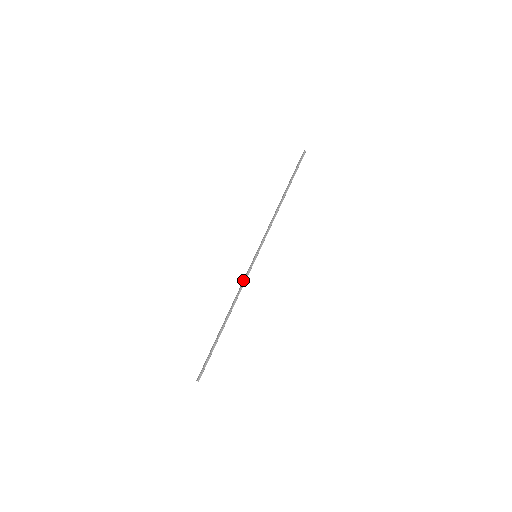
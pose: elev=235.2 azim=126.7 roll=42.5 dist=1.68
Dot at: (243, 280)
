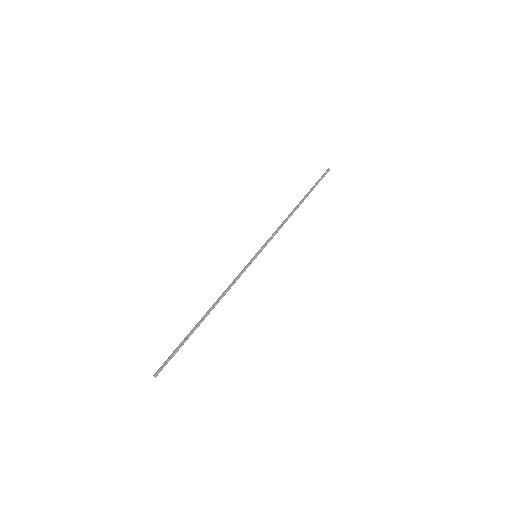
Dot at: (236, 277)
